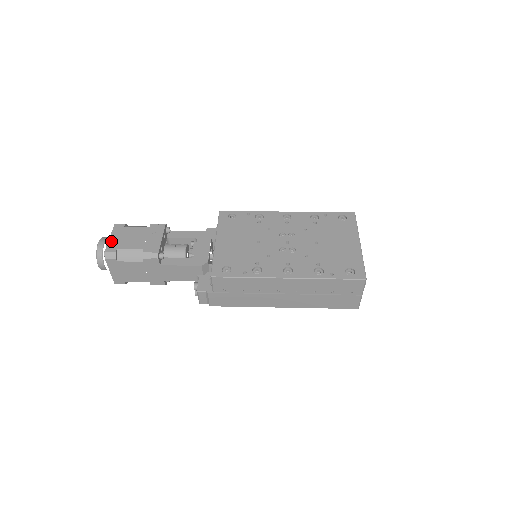
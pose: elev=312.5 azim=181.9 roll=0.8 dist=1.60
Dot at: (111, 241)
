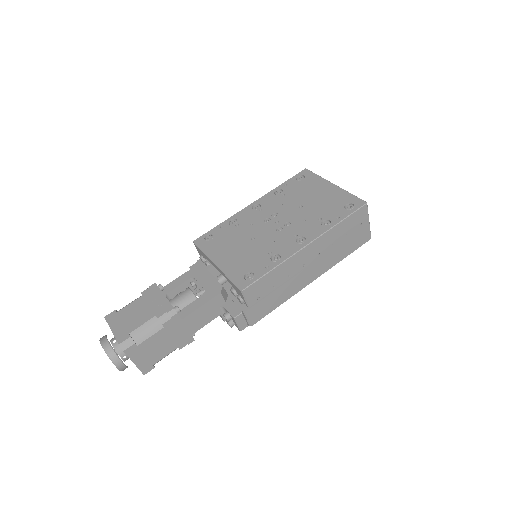
Dot at: (116, 332)
